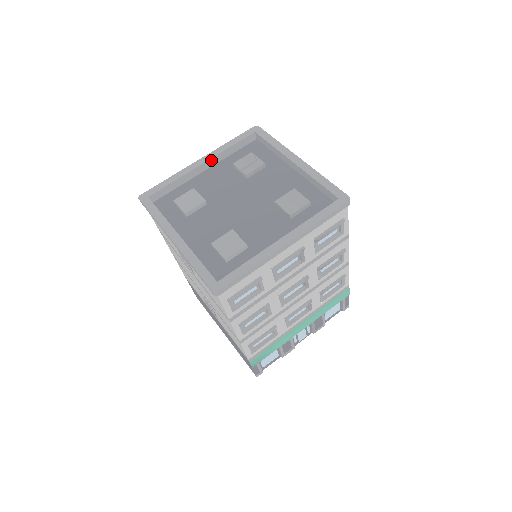
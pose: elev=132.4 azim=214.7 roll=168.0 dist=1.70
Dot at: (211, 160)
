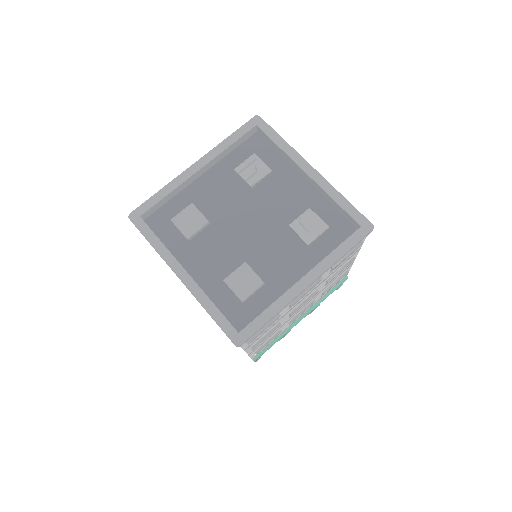
Dot at: (208, 164)
